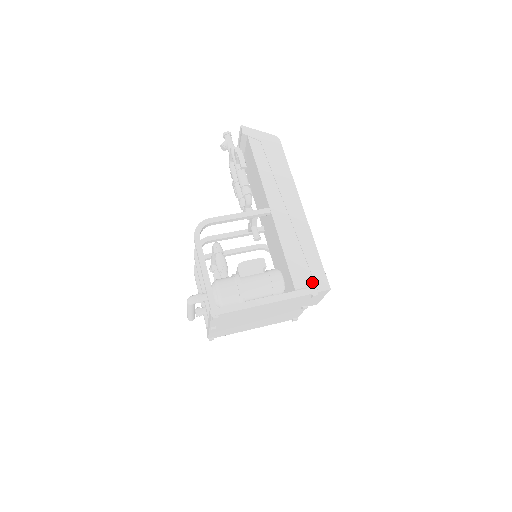
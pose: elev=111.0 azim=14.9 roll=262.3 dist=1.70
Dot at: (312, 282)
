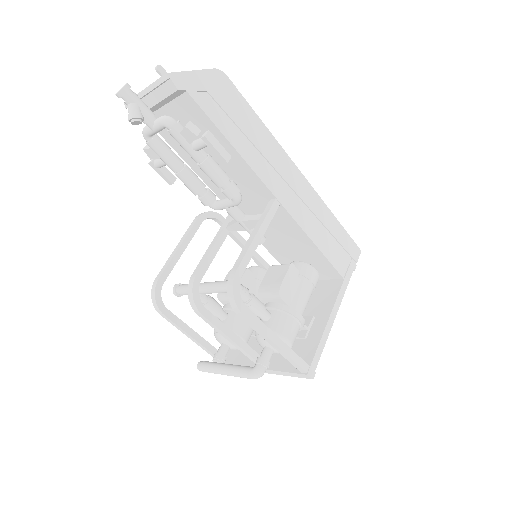
Dot at: (348, 257)
